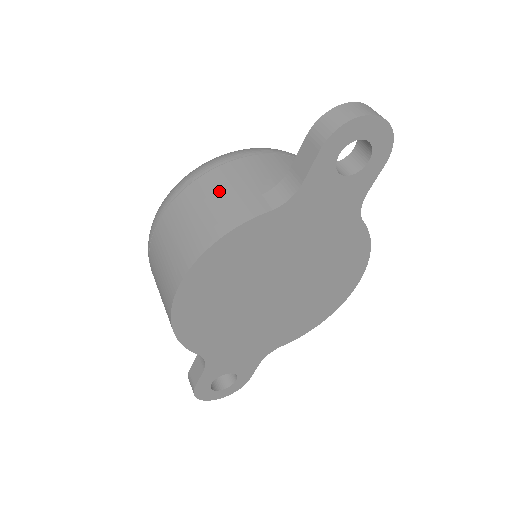
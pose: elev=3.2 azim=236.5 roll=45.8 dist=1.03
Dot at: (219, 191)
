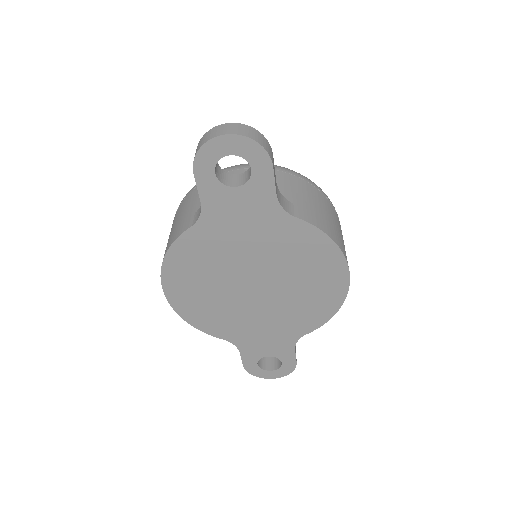
Dot at: (180, 214)
